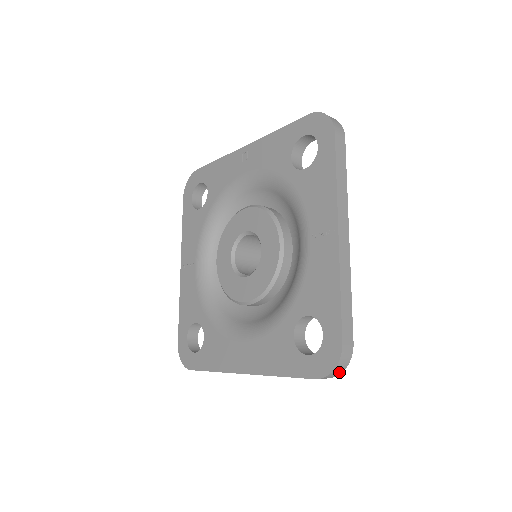
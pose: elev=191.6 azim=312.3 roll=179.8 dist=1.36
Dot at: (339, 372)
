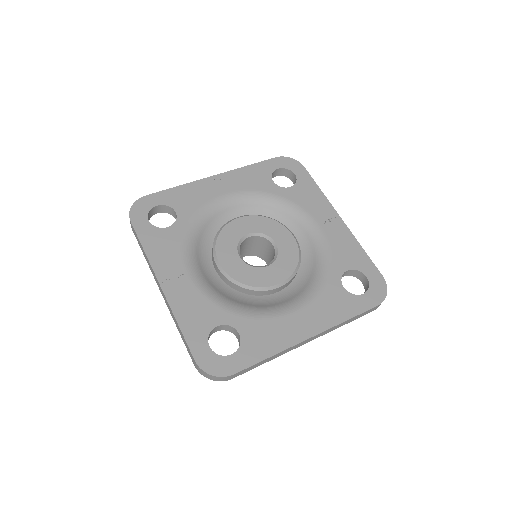
Dot at: occluded
